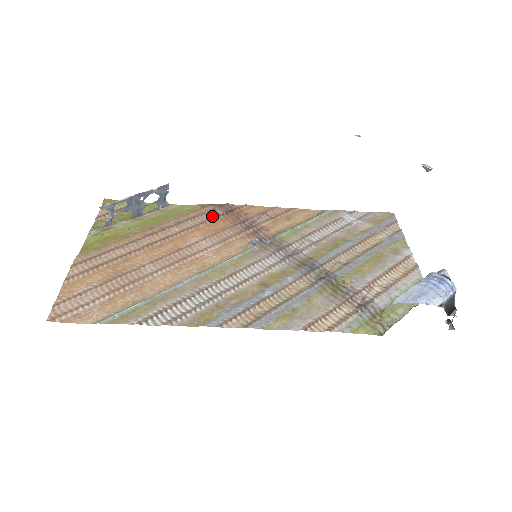
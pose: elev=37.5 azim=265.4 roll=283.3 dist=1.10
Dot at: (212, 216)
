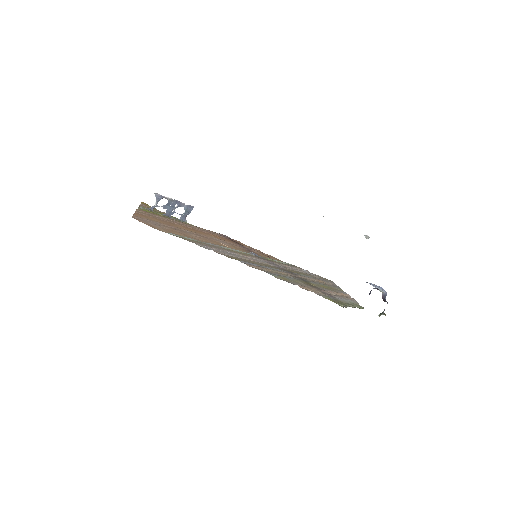
Dot at: occluded
